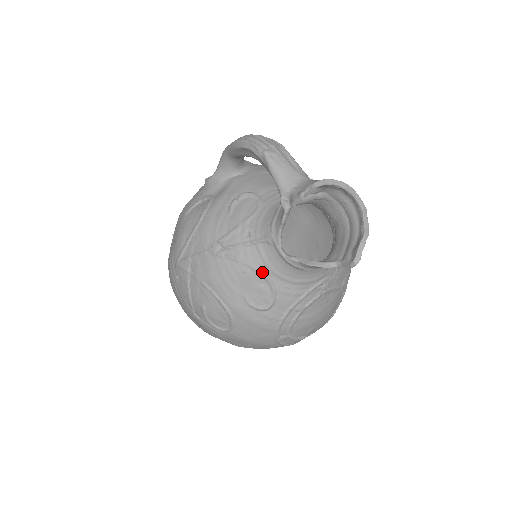
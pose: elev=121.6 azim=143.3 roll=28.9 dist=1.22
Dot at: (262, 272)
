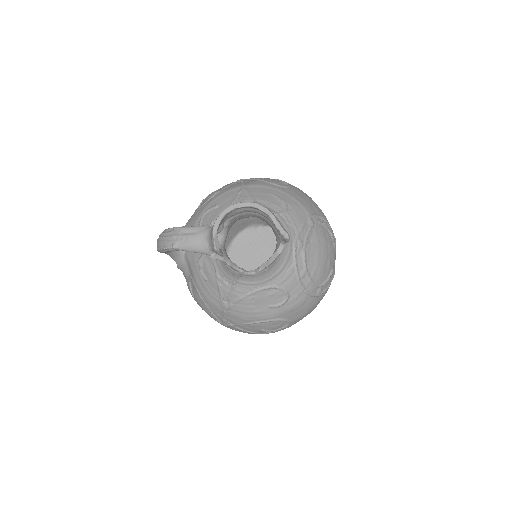
Dot at: (259, 289)
